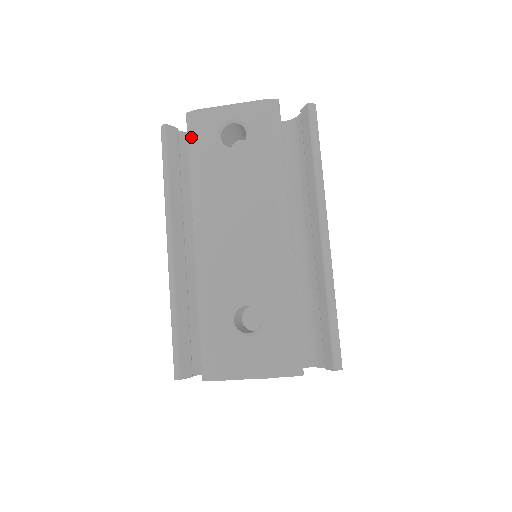
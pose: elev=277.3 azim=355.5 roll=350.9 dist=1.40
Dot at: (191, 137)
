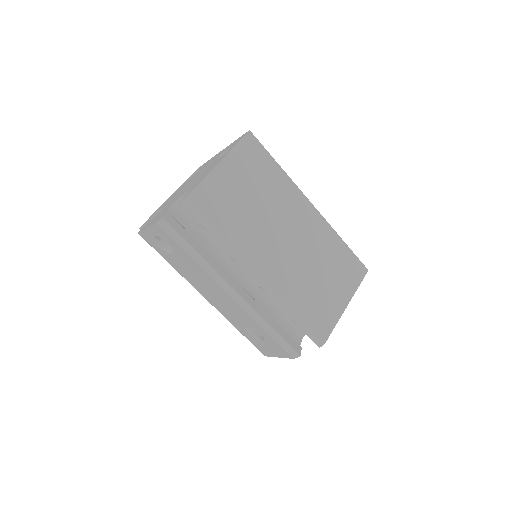
Dot at: occluded
